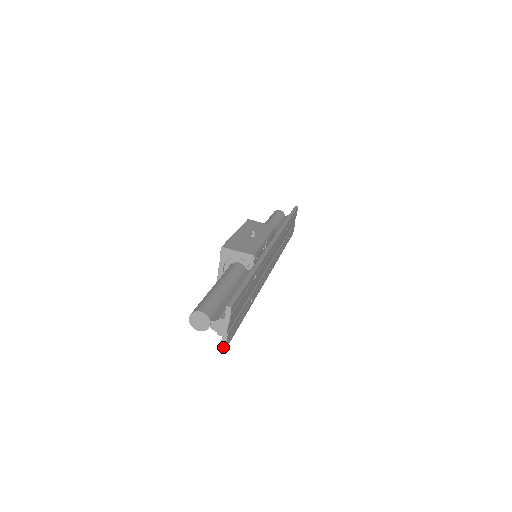
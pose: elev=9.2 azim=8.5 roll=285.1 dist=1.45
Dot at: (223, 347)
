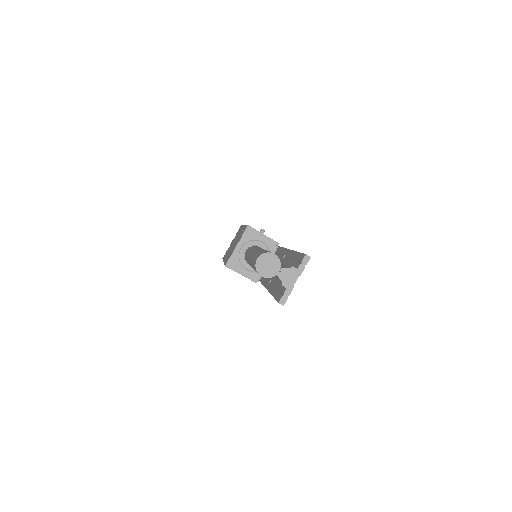
Dot at: (282, 301)
